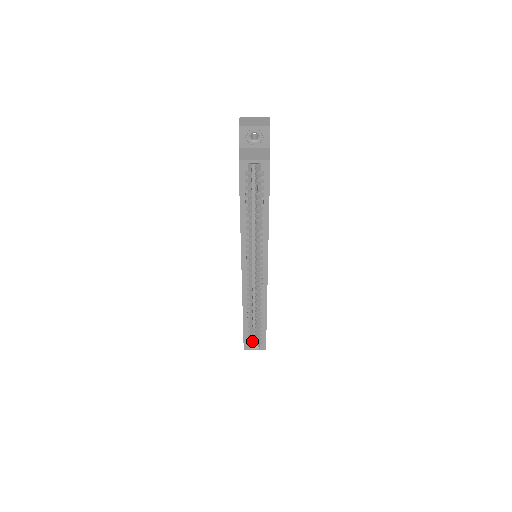
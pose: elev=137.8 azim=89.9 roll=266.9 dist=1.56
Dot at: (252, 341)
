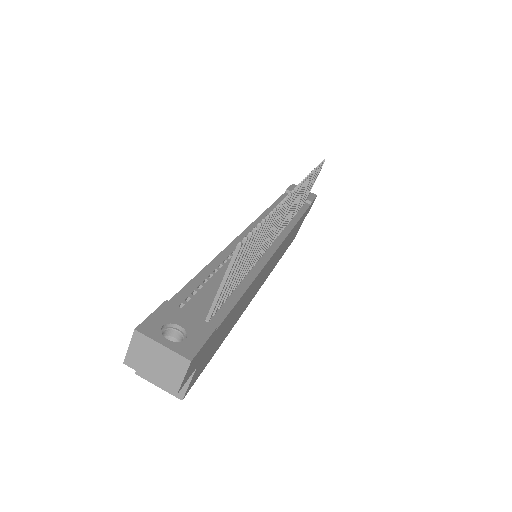
Dot at: occluded
